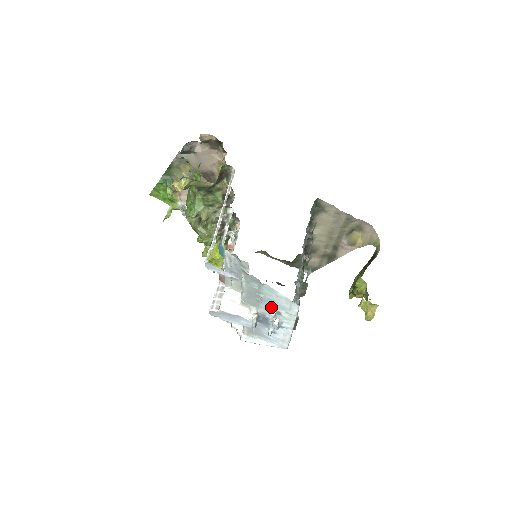
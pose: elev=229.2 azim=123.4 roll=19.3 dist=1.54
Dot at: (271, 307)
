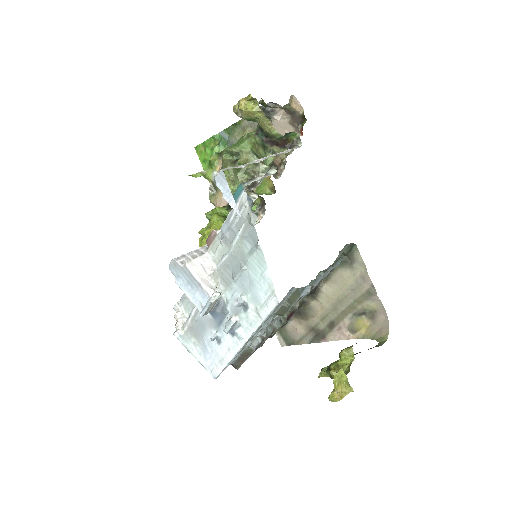
Dot at: (243, 293)
